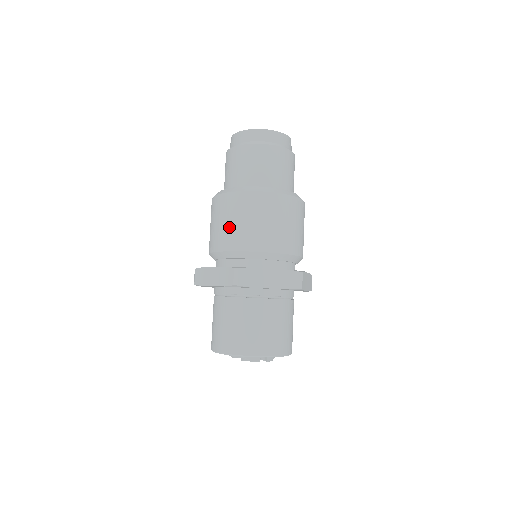
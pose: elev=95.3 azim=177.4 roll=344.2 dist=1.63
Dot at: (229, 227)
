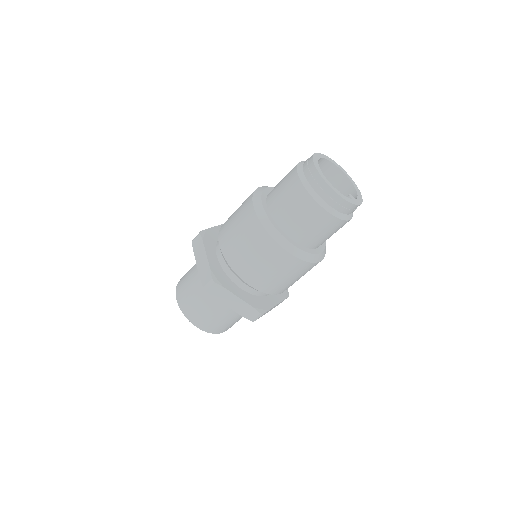
Dot at: (272, 278)
